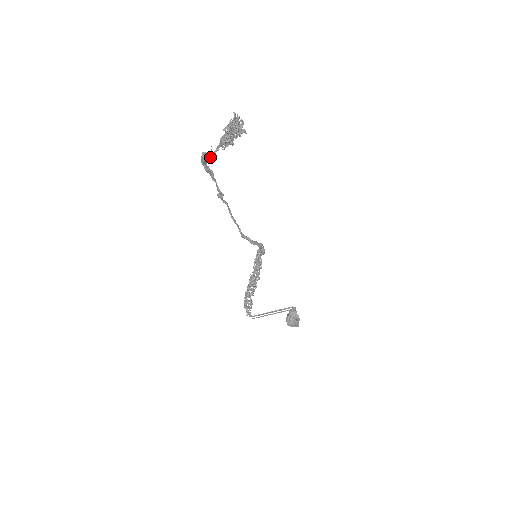
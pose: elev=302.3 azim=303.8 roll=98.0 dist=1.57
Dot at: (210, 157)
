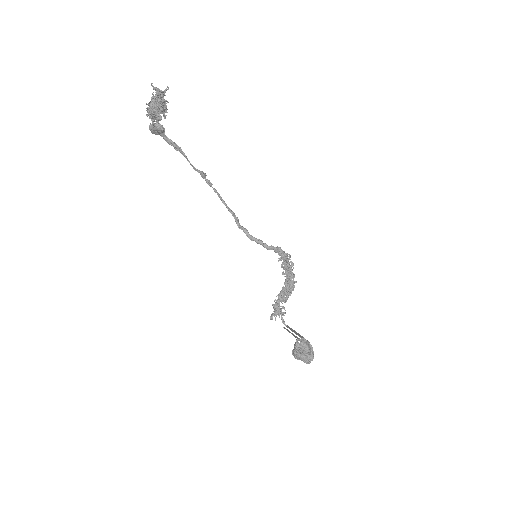
Dot at: (150, 128)
